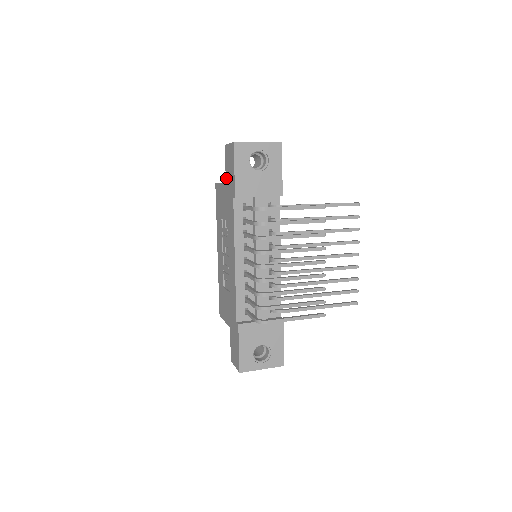
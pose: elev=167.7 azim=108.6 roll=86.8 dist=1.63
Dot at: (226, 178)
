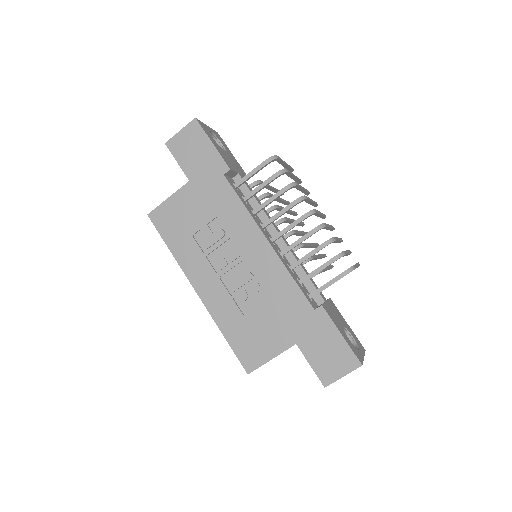
Dot at: (188, 173)
